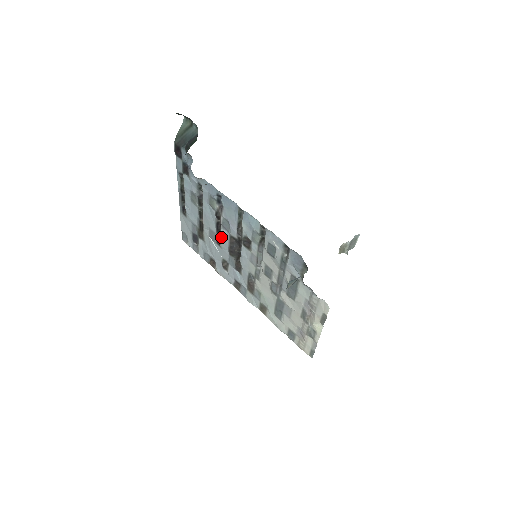
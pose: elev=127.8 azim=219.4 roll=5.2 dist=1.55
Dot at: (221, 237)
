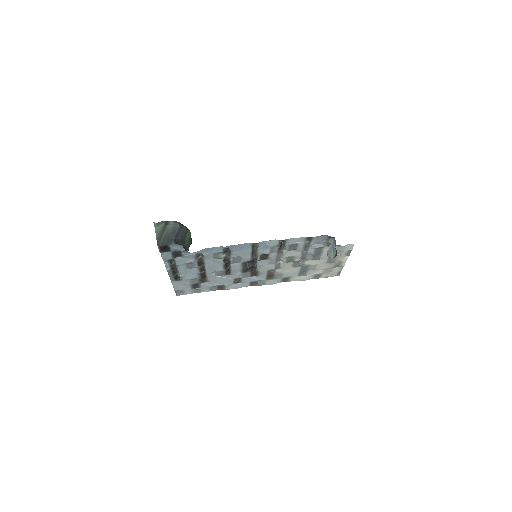
Dot at: (232, 269)
